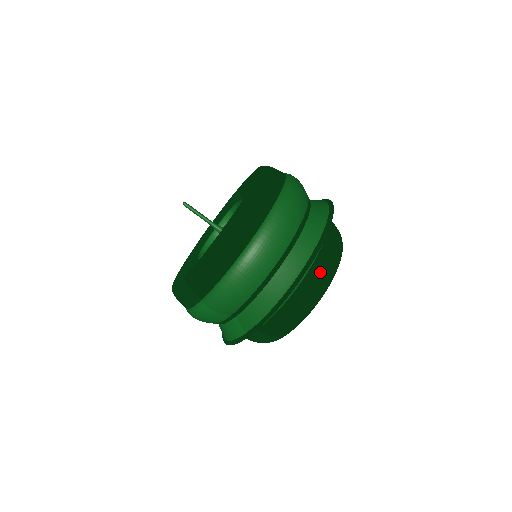
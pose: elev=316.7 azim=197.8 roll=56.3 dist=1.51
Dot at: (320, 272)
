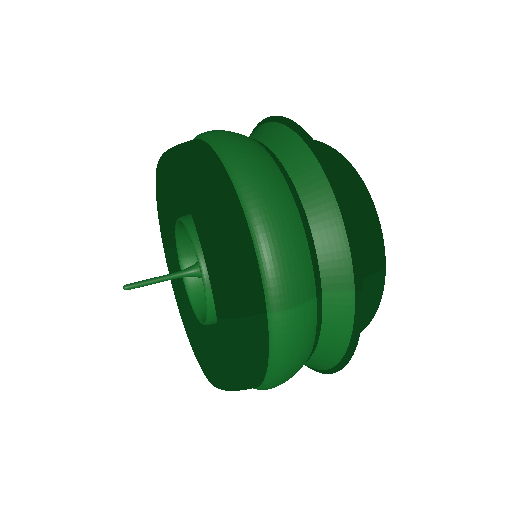
Dot at: (328, 154)
